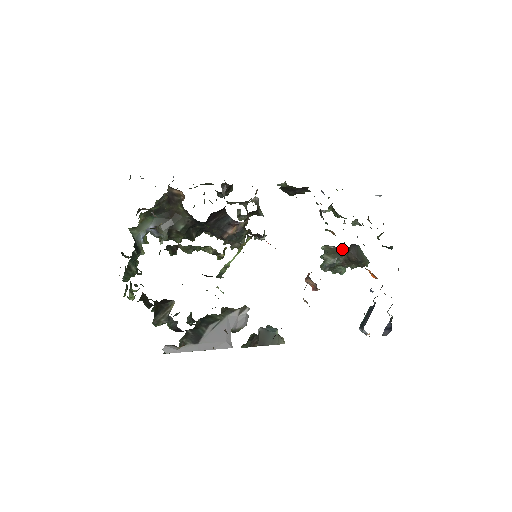
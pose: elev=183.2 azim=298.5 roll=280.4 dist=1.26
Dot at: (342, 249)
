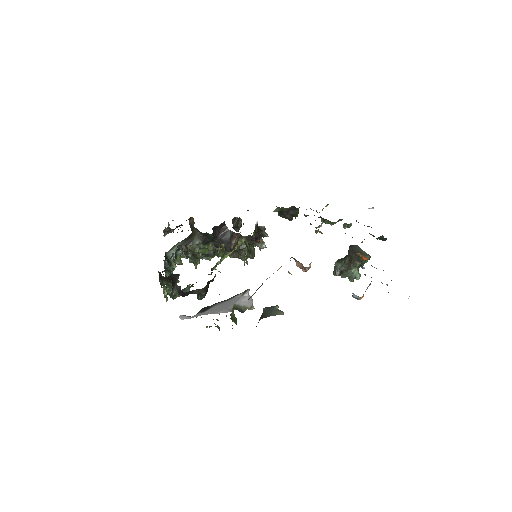
Dot at: occluded
